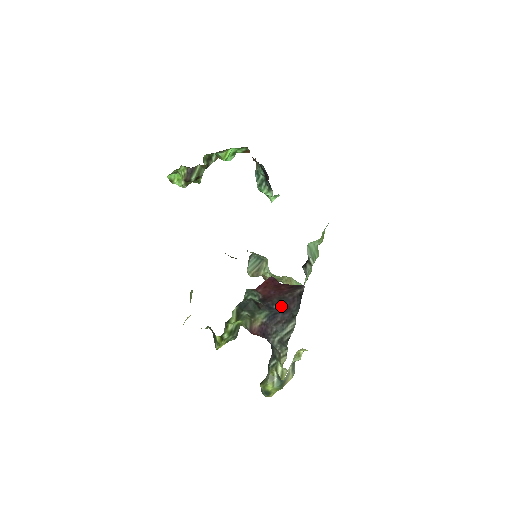
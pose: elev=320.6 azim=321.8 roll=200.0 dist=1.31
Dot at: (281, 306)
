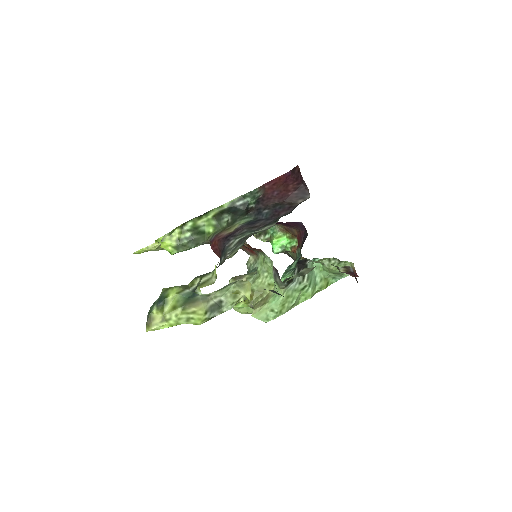
Dot at: (272, 212)
